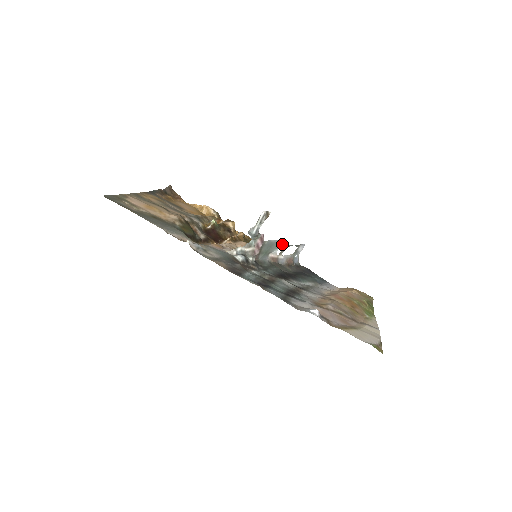
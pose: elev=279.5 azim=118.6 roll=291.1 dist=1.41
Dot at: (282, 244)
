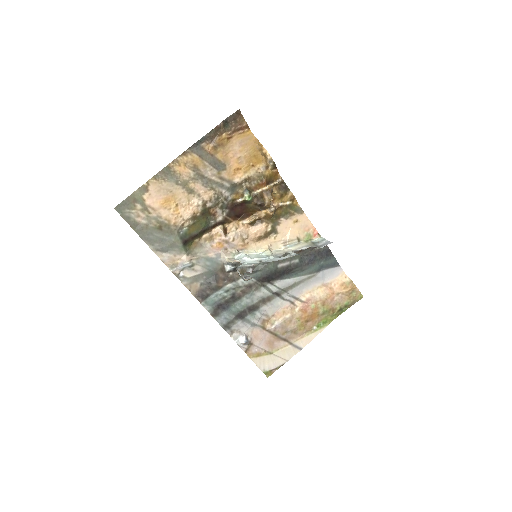
Dot at: (288, 257)
